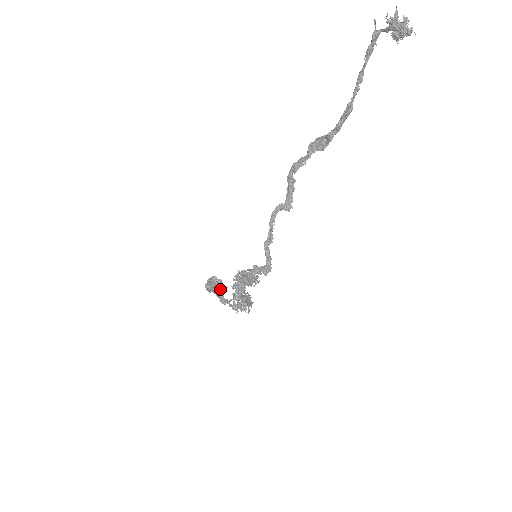
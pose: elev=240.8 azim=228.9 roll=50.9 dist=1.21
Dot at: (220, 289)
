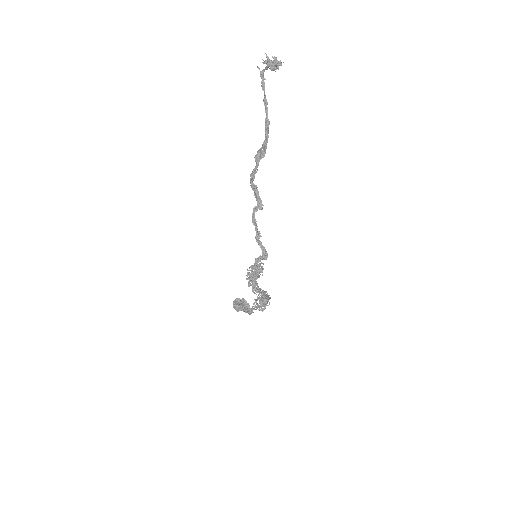
Dot at: (245, 306)
